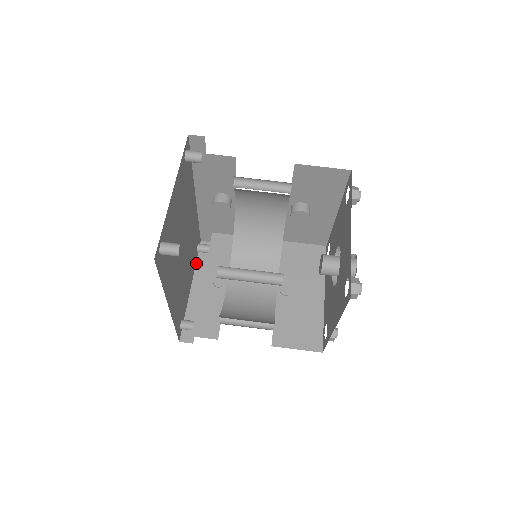
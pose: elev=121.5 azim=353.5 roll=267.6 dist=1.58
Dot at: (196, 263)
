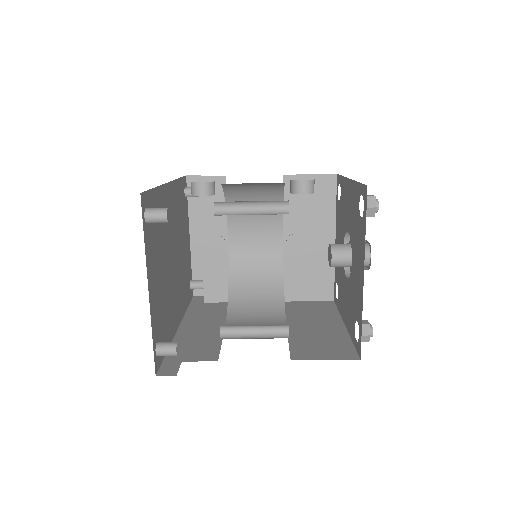
Dot at: (188, 206)
